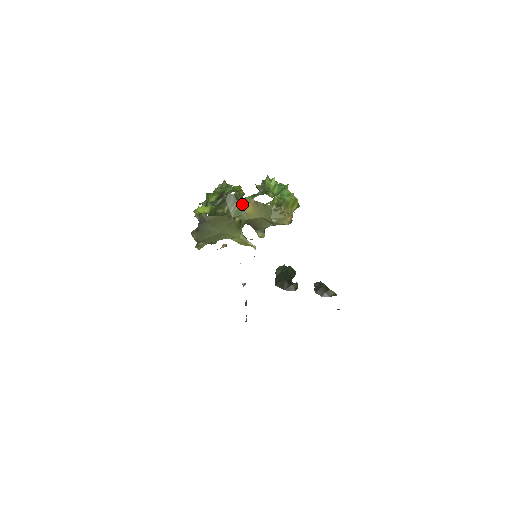
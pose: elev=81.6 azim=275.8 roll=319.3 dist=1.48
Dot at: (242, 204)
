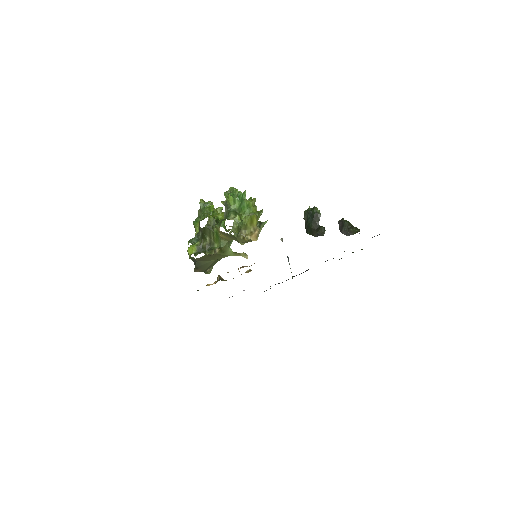
Dot at: (216, 232)
